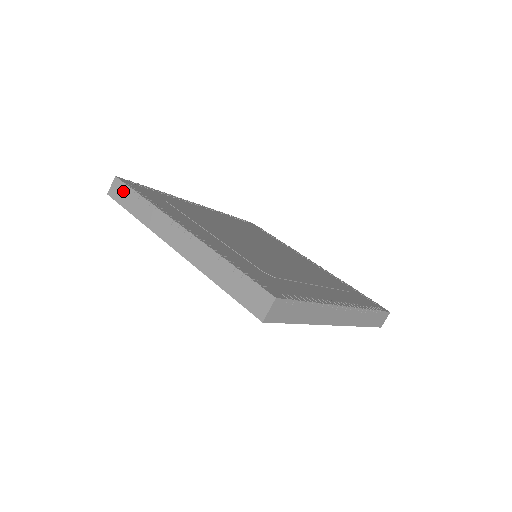
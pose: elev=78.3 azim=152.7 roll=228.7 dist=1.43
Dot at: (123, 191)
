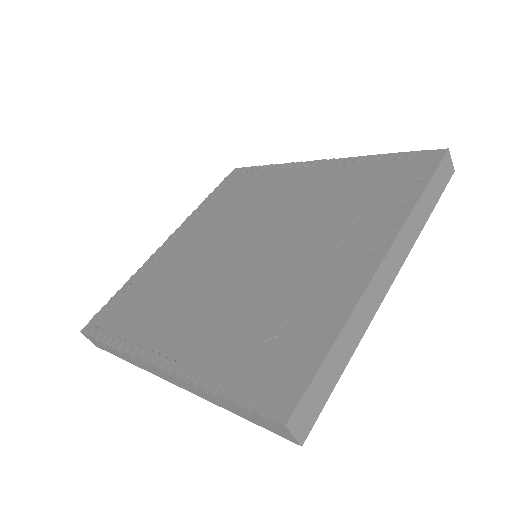
Dot at: (97, 343)
